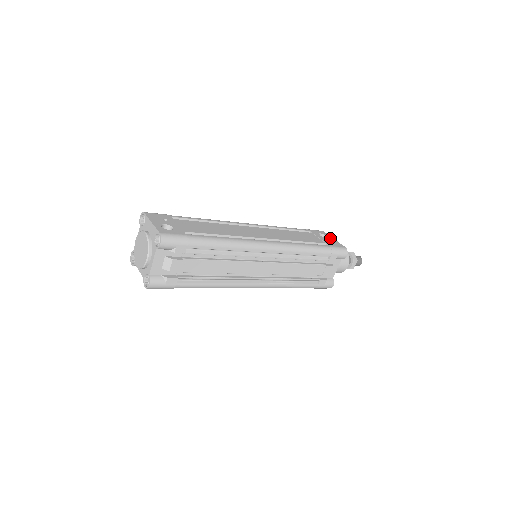
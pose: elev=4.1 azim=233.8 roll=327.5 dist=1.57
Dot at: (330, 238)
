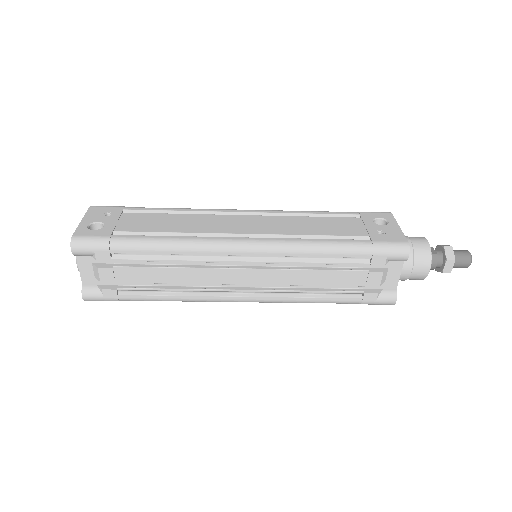
Dot at: (391, 225)
